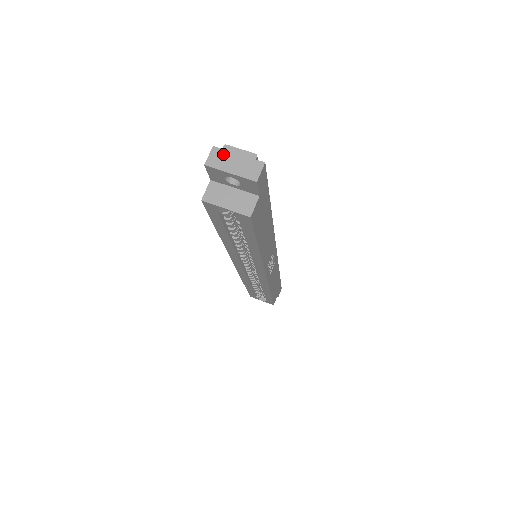
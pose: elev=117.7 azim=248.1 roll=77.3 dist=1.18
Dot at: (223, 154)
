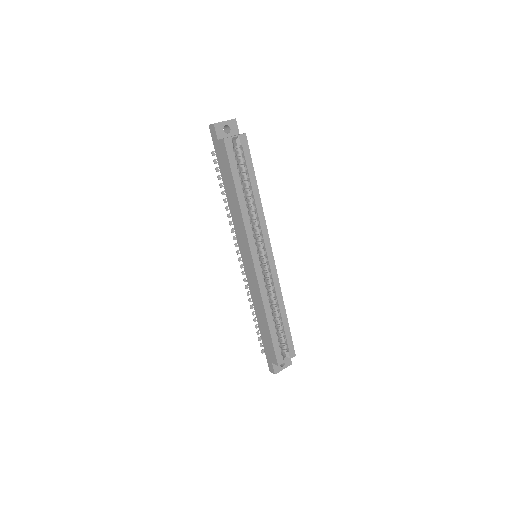
Dot at: occluded
